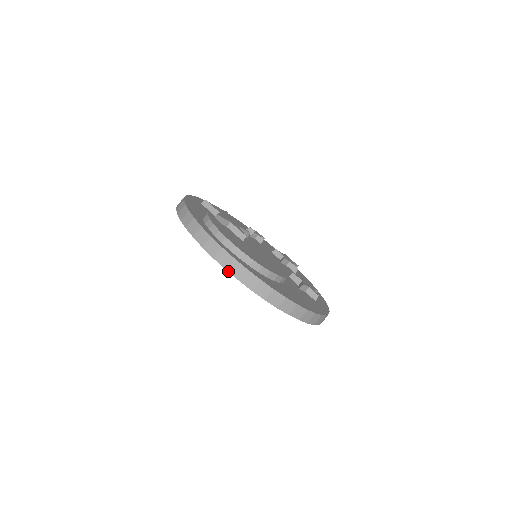
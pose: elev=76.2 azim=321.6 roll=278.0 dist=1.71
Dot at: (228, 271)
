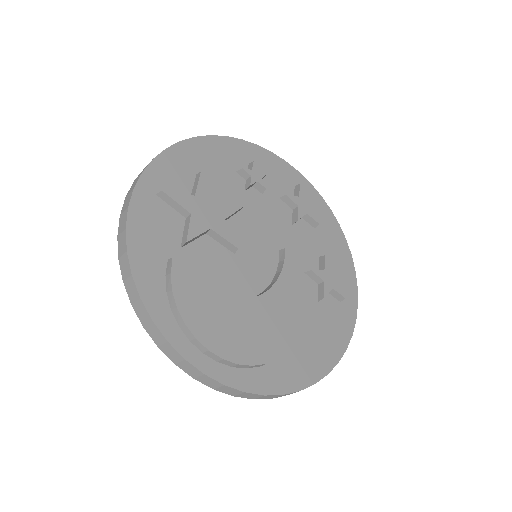
Dot at: occluded
